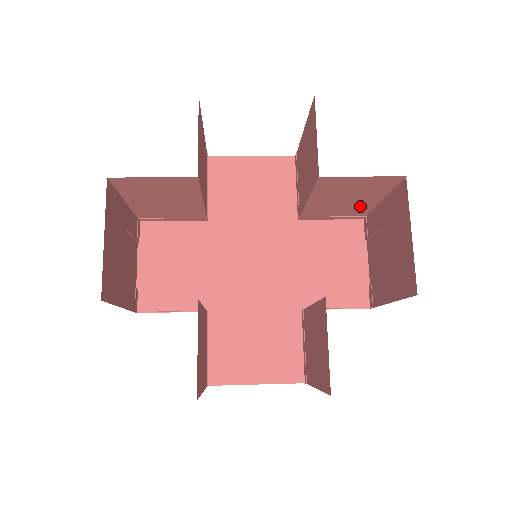
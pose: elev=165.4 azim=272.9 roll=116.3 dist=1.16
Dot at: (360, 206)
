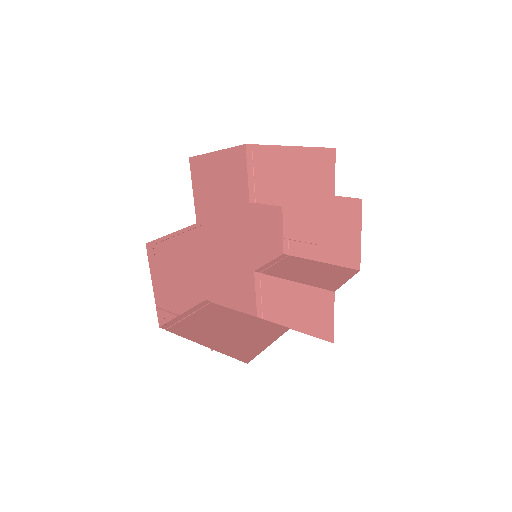
Dot at: occluded
